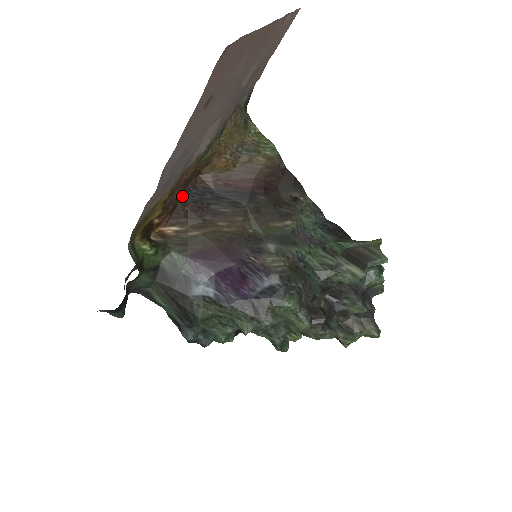
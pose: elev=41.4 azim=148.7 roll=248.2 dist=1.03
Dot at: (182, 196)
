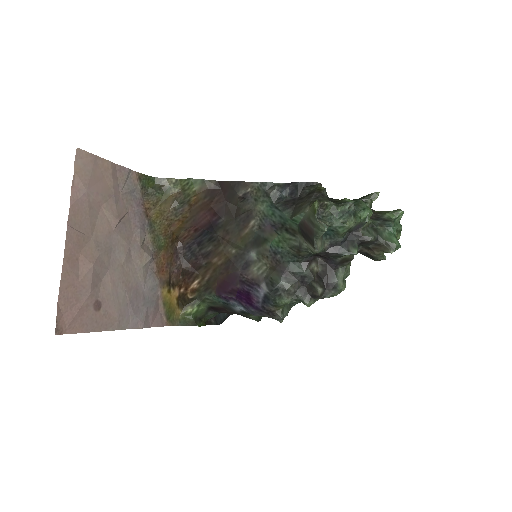
Dot at: (181, 263)
